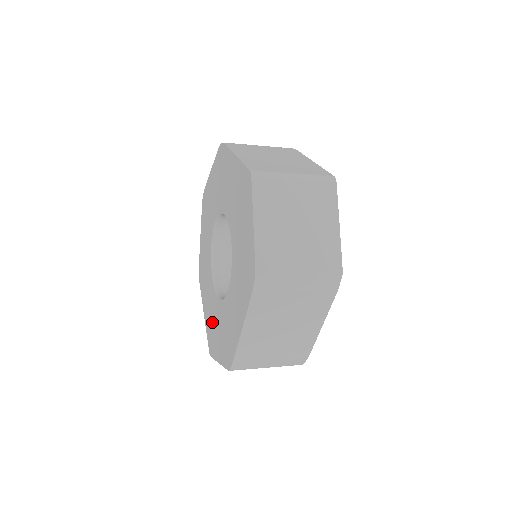
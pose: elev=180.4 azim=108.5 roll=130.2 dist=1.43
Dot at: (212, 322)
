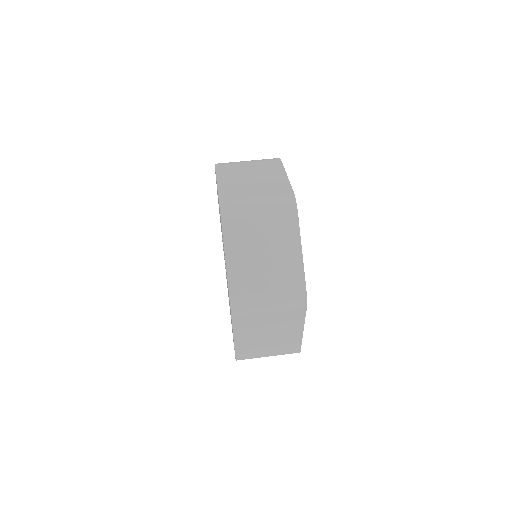
Dot at: occluded
